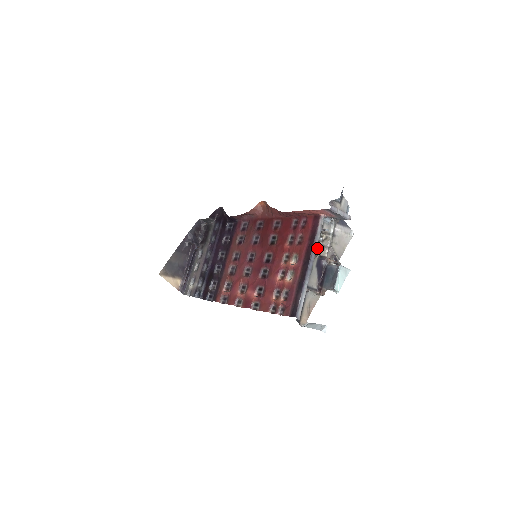
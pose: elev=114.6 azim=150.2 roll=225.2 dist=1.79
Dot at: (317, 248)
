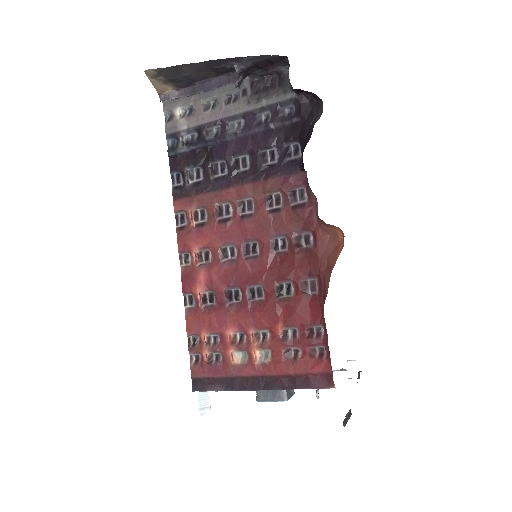
Dot at: occluded
